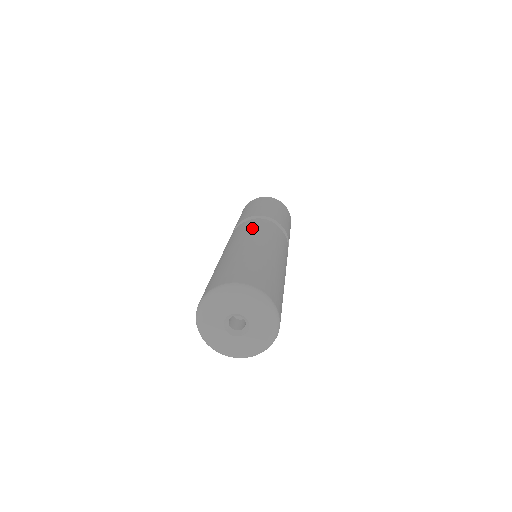
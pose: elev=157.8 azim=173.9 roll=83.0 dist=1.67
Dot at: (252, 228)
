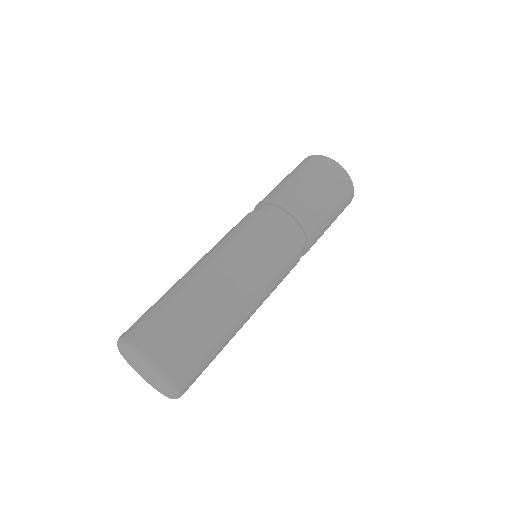
Dot at: (226, 234)
